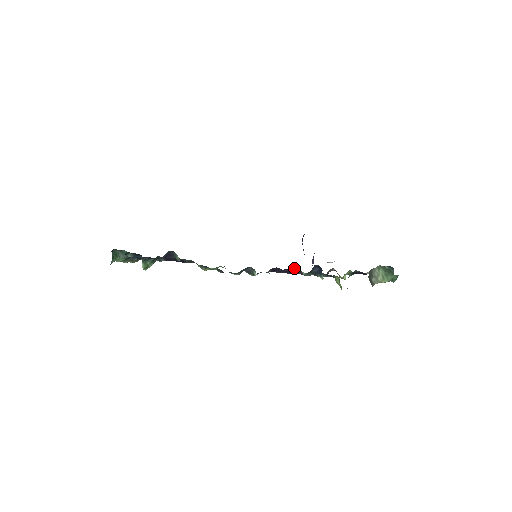
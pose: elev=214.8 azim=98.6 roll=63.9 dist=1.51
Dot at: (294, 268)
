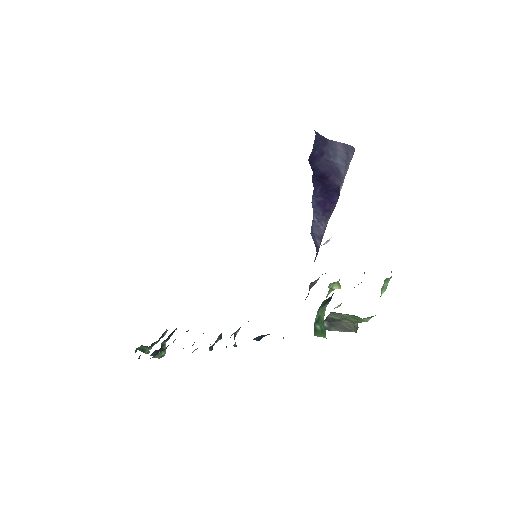
Dot at: occluded
